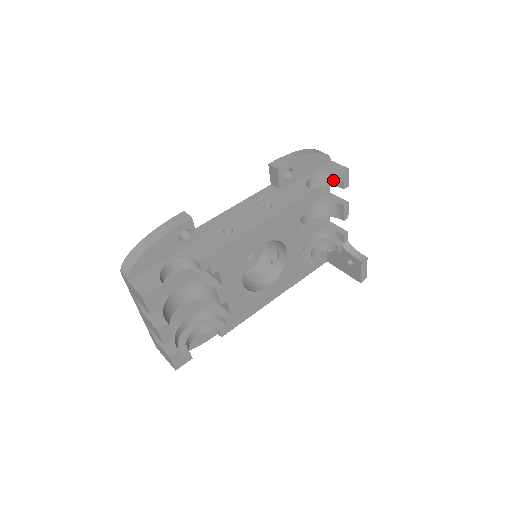
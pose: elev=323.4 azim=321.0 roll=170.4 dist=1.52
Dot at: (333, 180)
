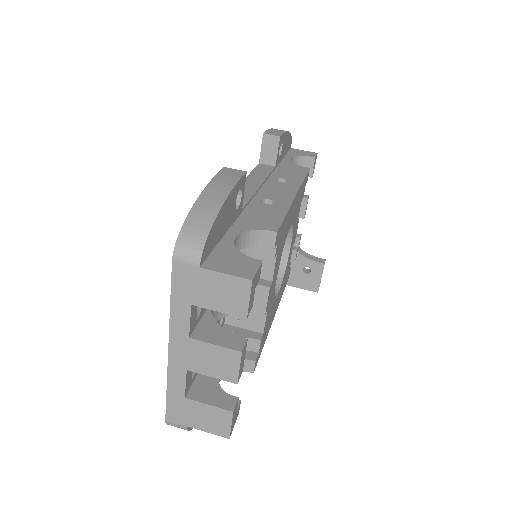
Dot at: (307, 165)
